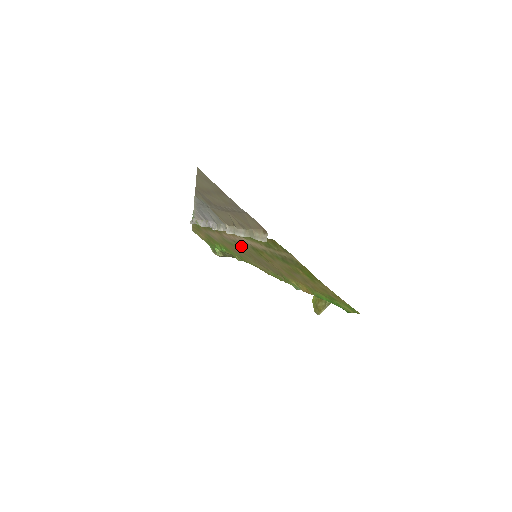
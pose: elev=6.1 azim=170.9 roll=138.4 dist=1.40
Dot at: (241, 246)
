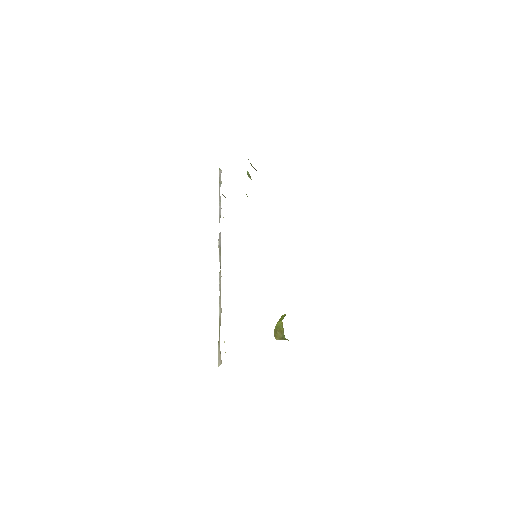
Dot at: occluded
